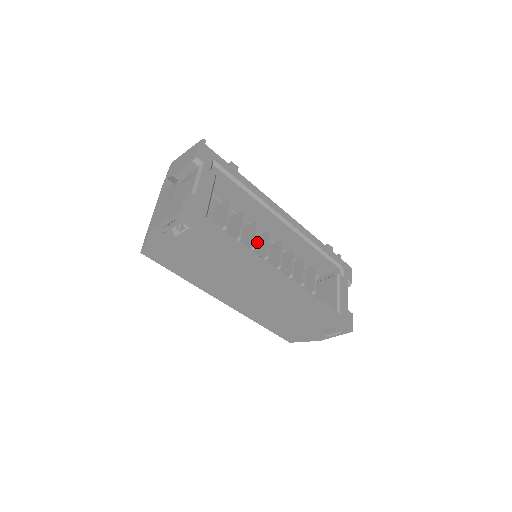
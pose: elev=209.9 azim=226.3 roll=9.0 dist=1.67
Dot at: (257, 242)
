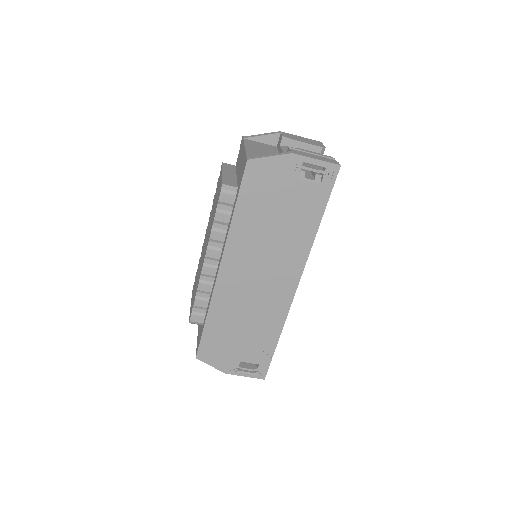
Dot at: occluded
